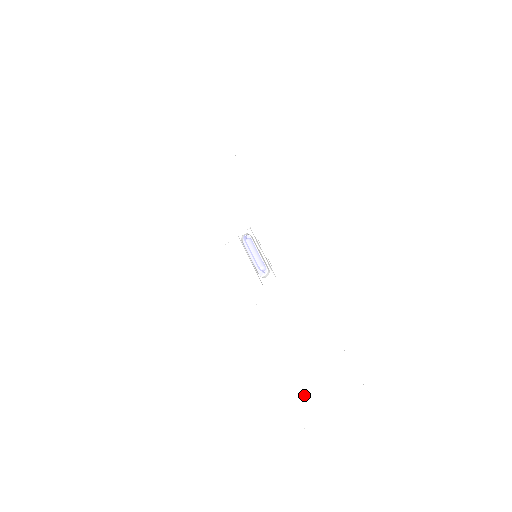
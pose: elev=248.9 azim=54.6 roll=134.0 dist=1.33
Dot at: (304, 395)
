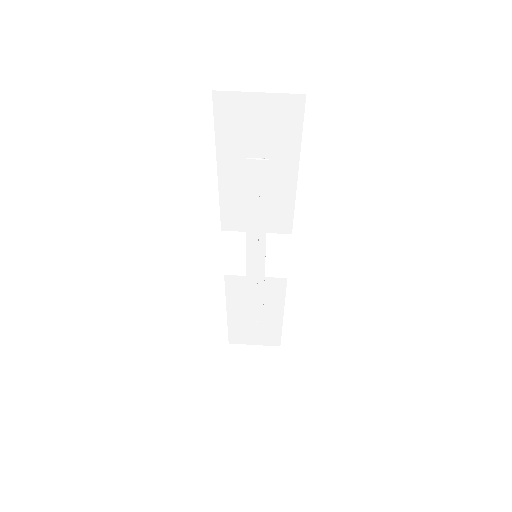
Dot at: (233, 123)
